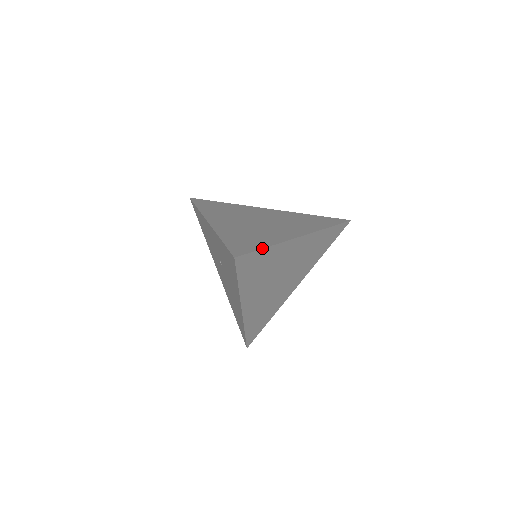
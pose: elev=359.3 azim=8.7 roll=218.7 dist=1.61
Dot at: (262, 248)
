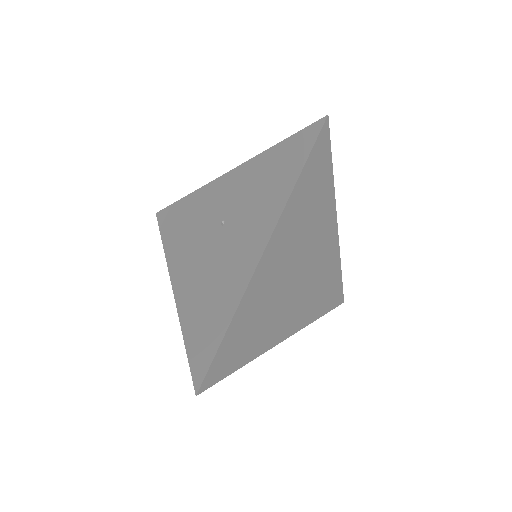
Dot at: (331, 162)
